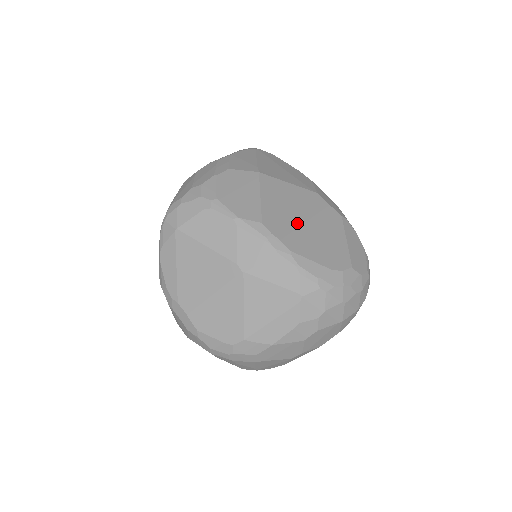
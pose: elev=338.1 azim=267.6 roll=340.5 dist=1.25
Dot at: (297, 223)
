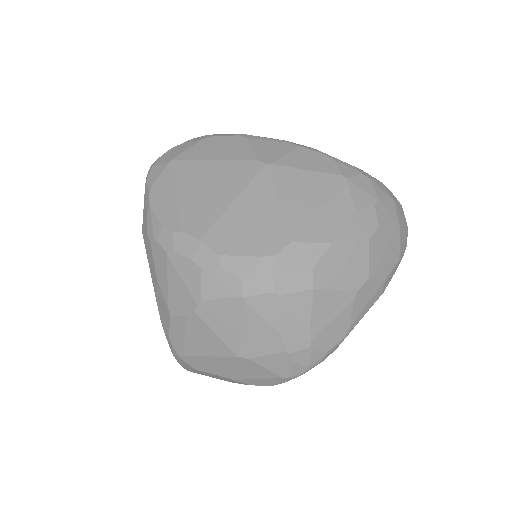
Dot at: occluded
